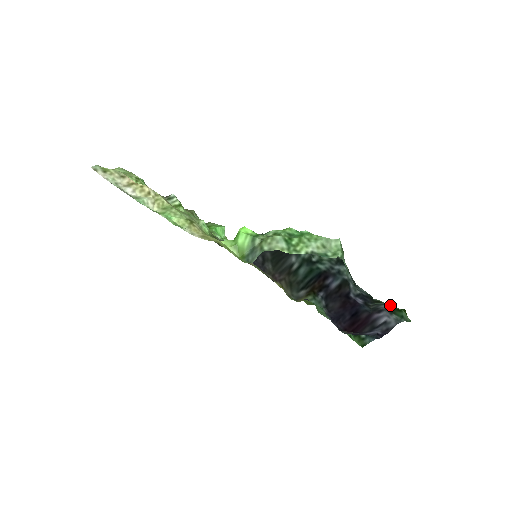
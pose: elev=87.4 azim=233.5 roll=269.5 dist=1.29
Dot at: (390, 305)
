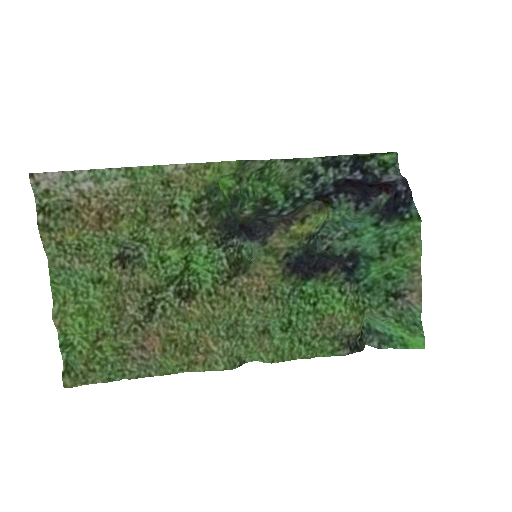
Dot at: (374, 159)
